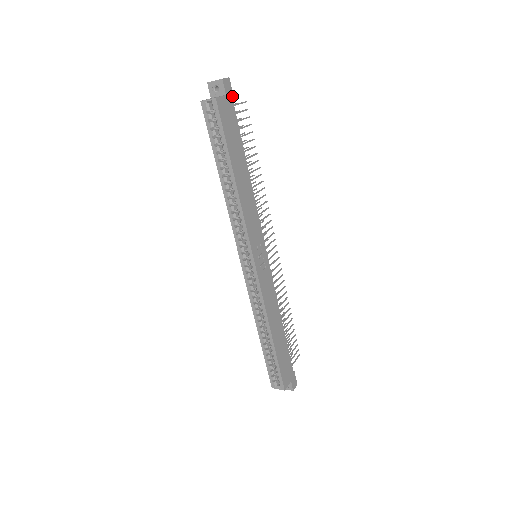
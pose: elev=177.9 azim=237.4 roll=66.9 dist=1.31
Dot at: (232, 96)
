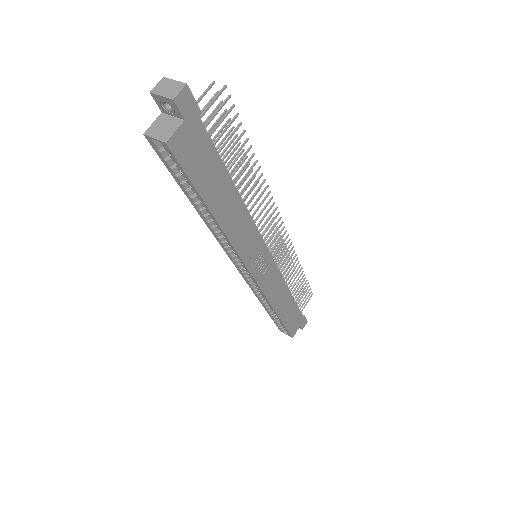
Dot at: (197, 110)
